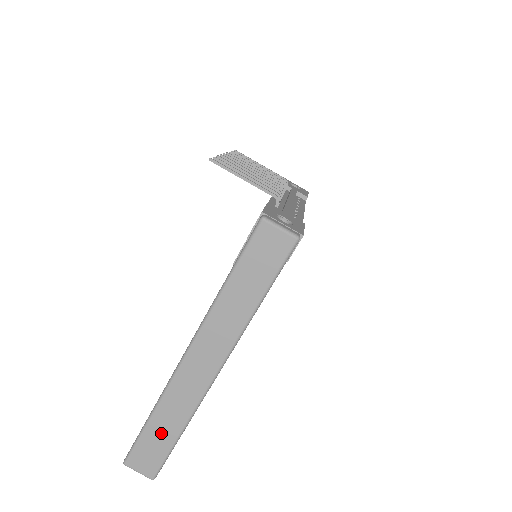
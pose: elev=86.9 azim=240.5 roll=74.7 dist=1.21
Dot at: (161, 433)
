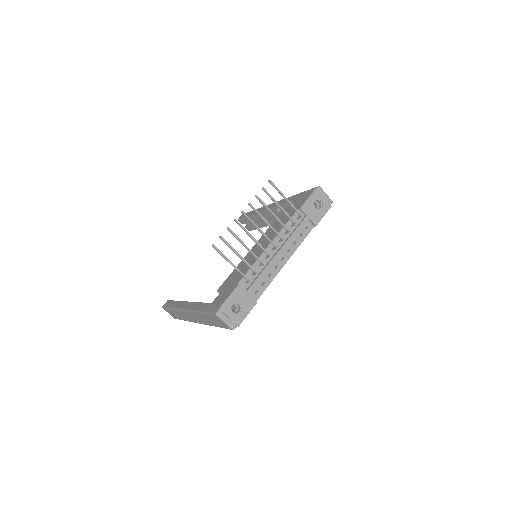
Dot at: (176, 315)
